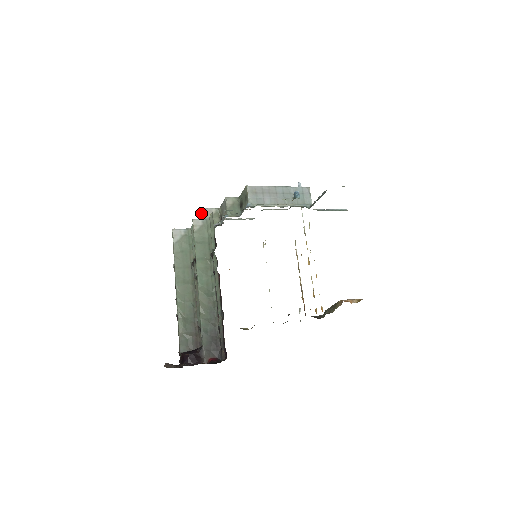
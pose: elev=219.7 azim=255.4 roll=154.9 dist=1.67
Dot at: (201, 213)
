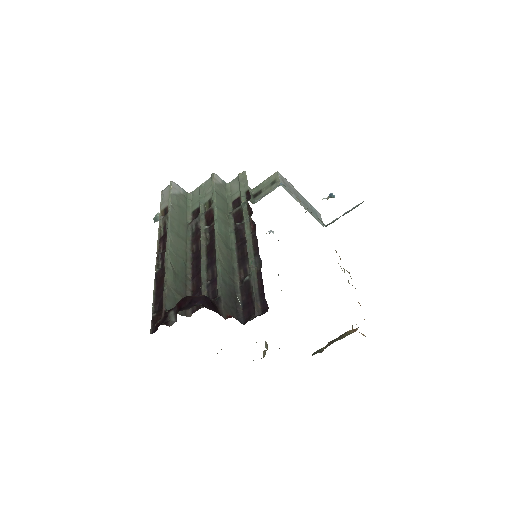
Dot at: occluded
